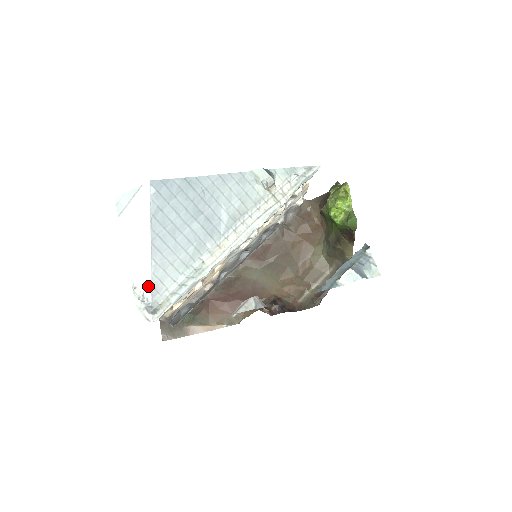
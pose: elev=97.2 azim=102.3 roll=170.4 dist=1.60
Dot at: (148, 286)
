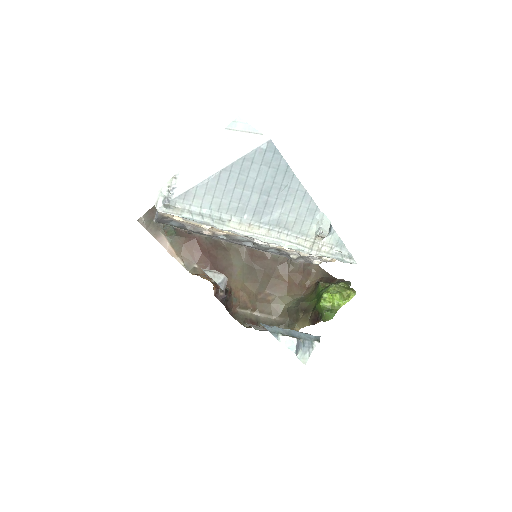
Dot at: (184, 188)
